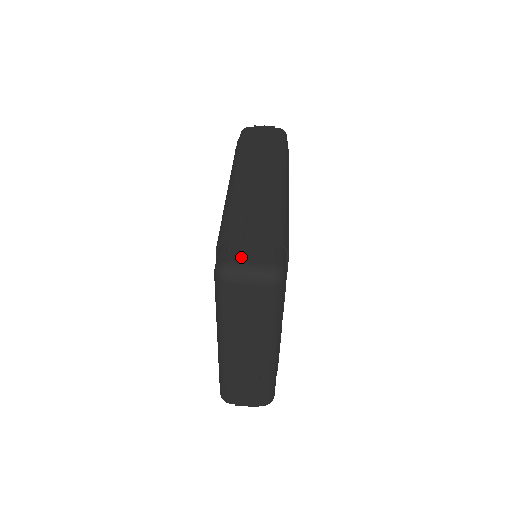
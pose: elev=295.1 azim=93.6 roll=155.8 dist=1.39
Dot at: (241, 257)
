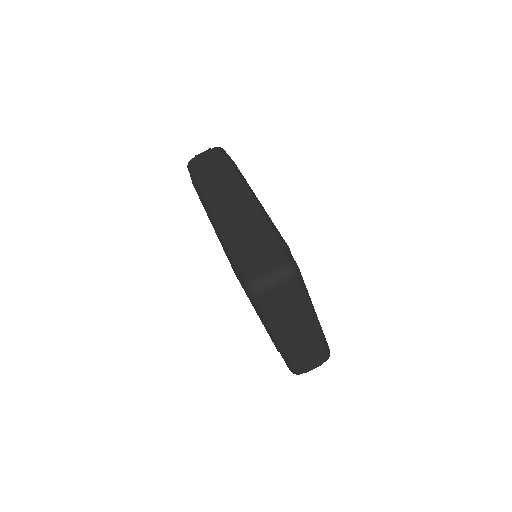
Dot at: (260, 271)
